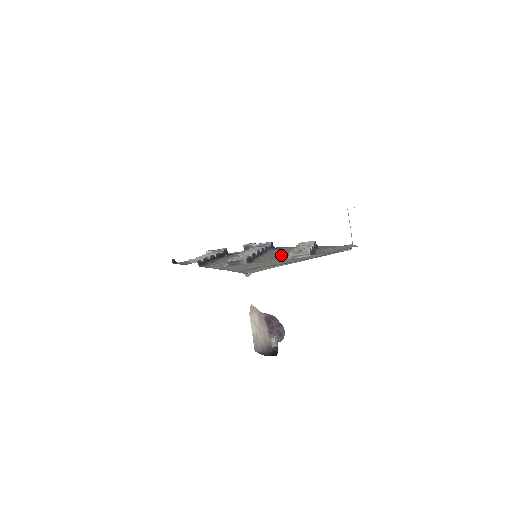
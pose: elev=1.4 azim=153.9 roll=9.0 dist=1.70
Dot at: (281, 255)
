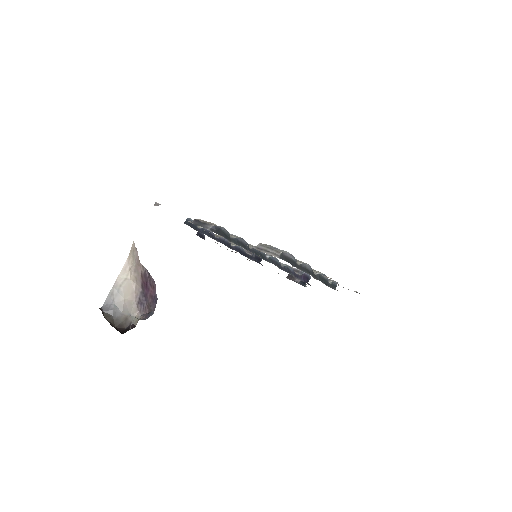
Dot at: occluded
